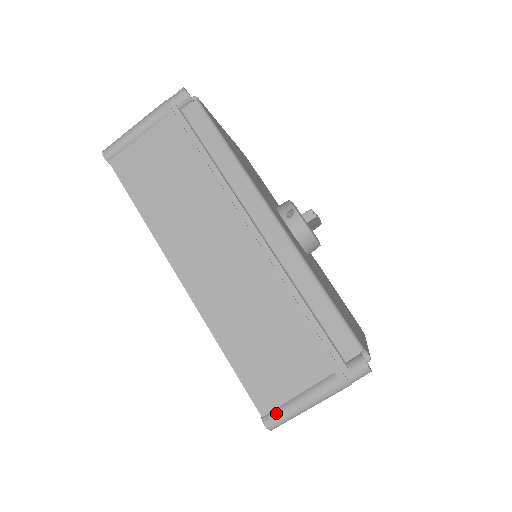
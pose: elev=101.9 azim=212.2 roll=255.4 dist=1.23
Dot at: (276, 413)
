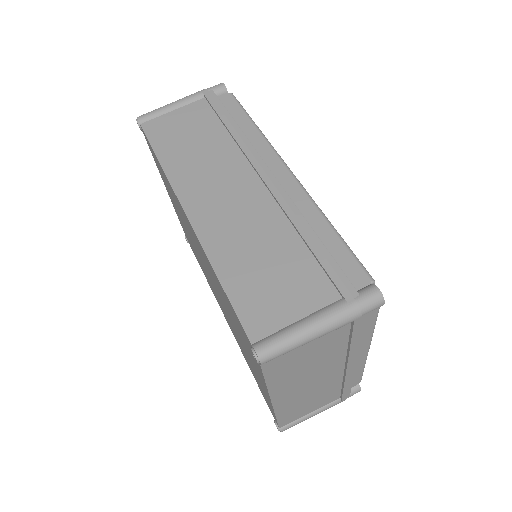
Dot at: (270, 338)
